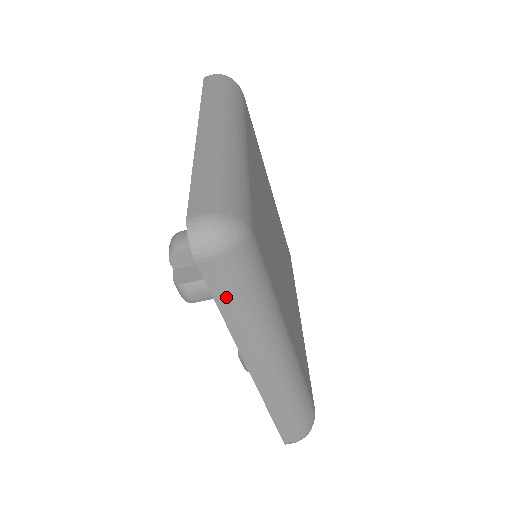
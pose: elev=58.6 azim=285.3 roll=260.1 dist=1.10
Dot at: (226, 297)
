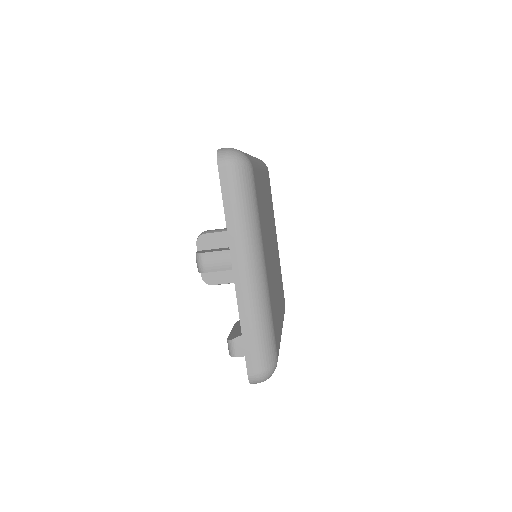
Dot at: (229, 197)
